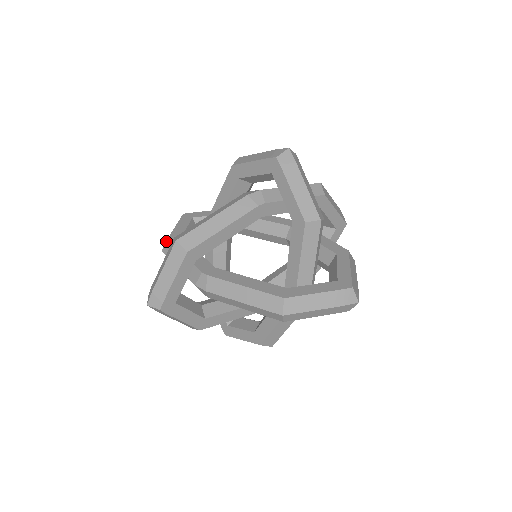
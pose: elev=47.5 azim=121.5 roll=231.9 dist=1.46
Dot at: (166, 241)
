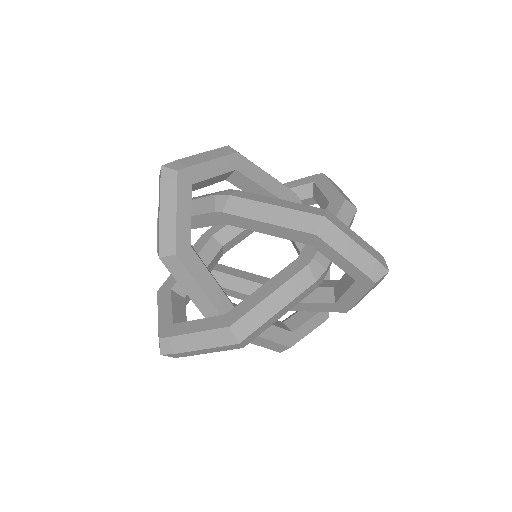
Dot at: (173, 256)
